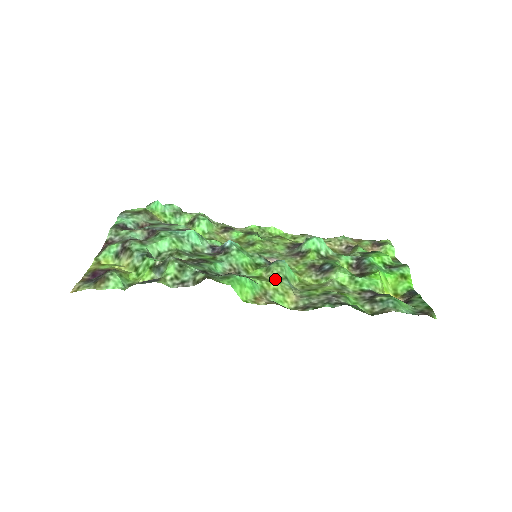
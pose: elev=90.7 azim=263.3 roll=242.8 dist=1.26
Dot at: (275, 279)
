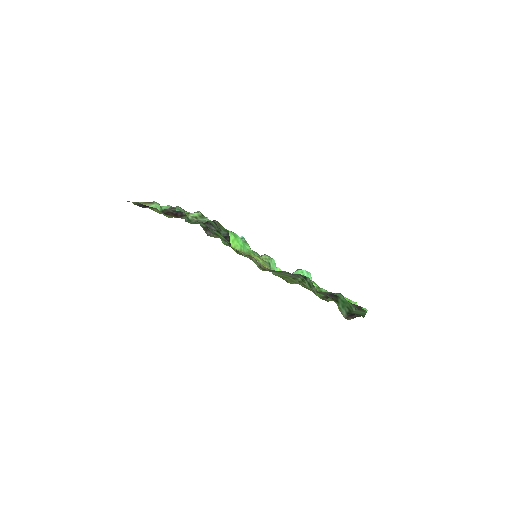
Dot at: (261, 258)
